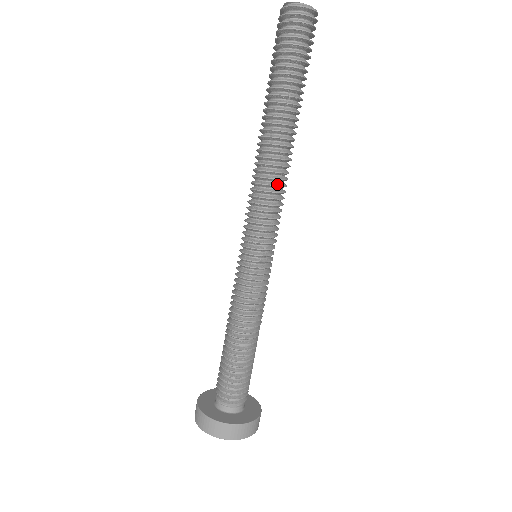
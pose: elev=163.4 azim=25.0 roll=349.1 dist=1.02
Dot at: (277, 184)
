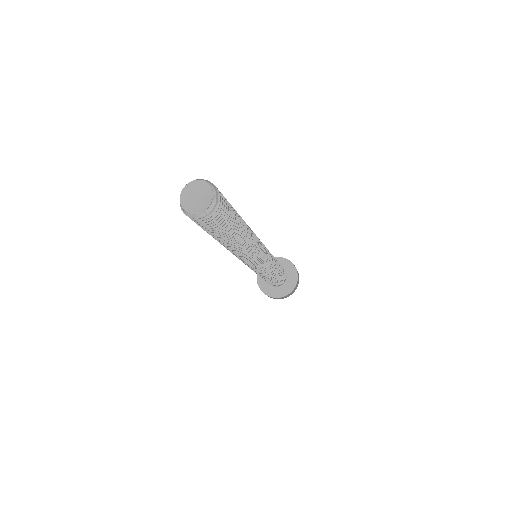
Dot at: (255, 246)
